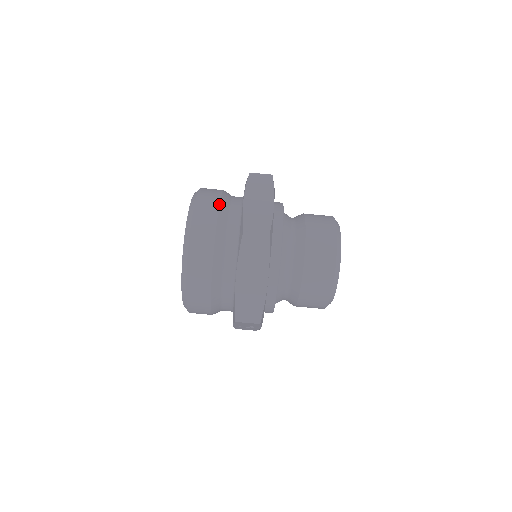
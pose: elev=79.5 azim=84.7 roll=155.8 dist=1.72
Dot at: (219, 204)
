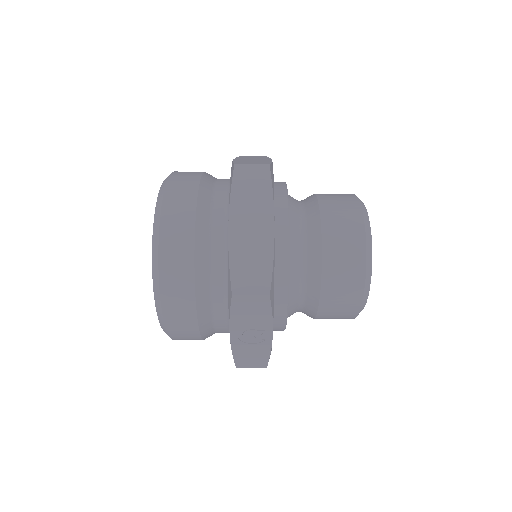
Dot at: (203, 172)
